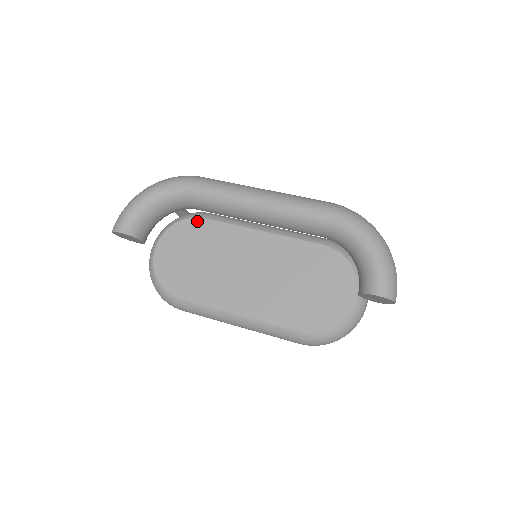
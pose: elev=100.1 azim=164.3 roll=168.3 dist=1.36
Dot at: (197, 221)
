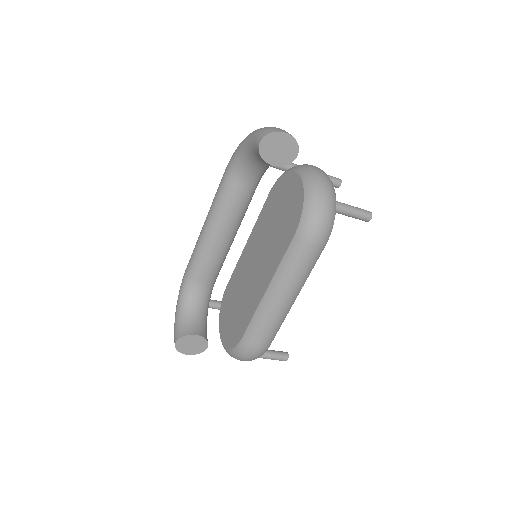
Dot at: (225, 293)
